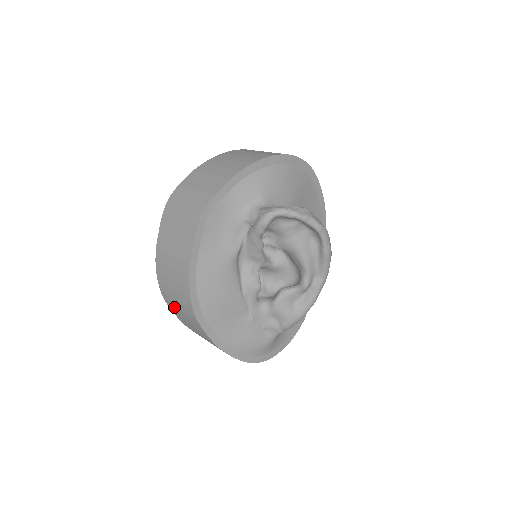
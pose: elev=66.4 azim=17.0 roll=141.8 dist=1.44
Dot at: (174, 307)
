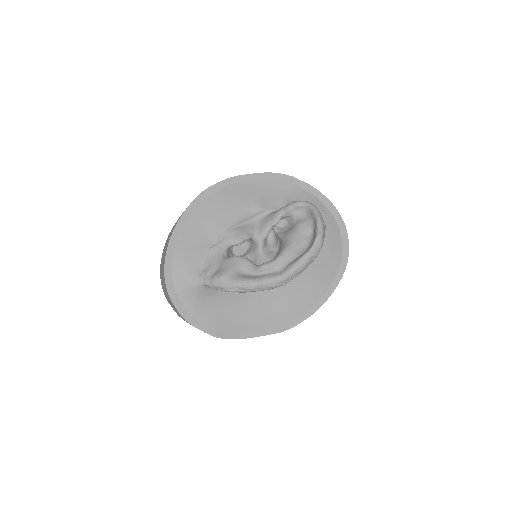
Dot at: occluded
